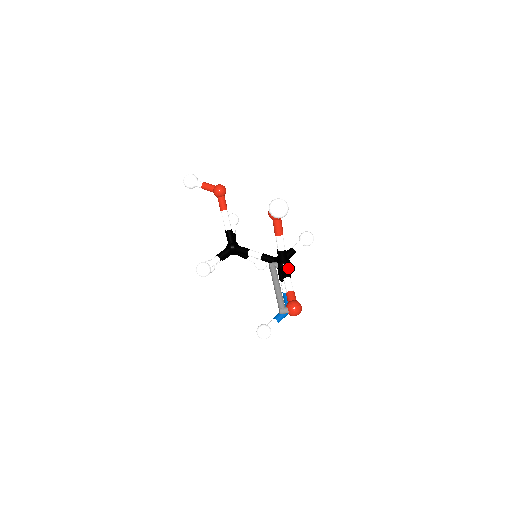
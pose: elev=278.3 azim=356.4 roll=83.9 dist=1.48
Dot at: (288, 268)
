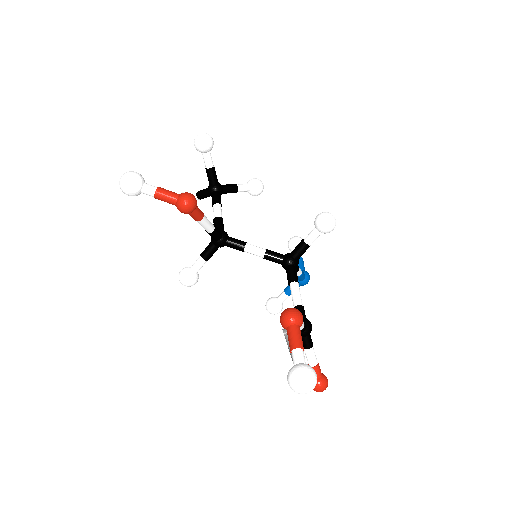
Dot at: (308, 335)
